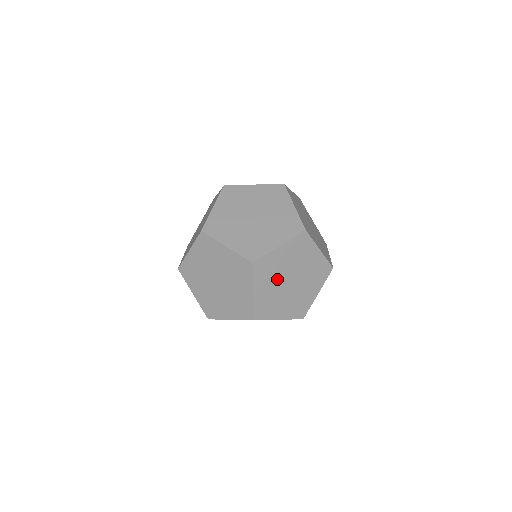
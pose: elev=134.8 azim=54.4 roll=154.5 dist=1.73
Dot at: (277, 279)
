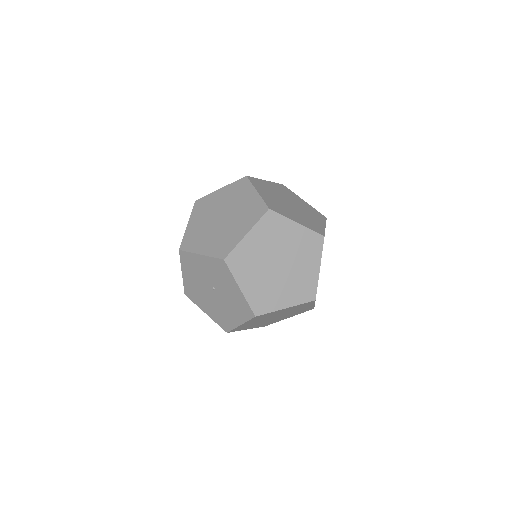
Dot at: occluded
